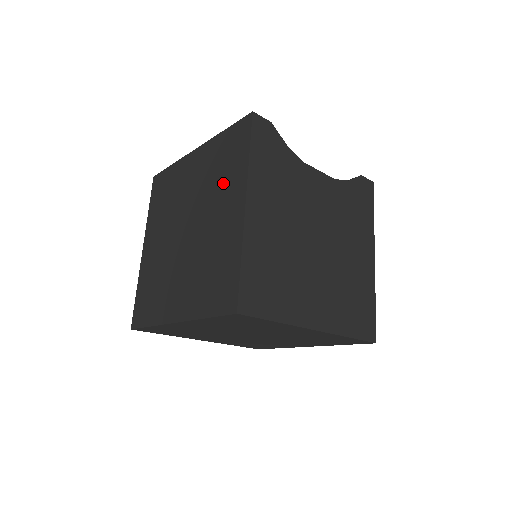
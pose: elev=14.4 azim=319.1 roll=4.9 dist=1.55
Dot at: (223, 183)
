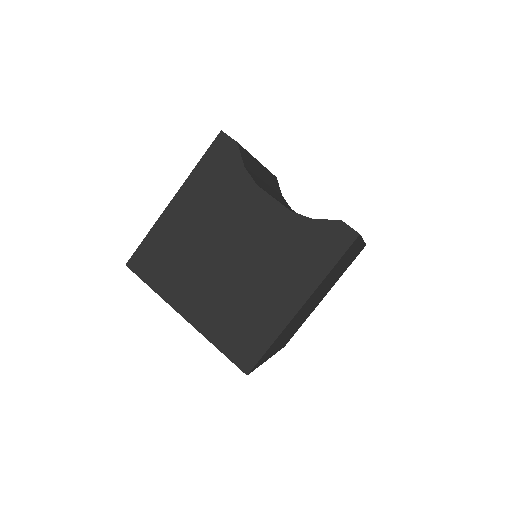
Dot at: occluded
